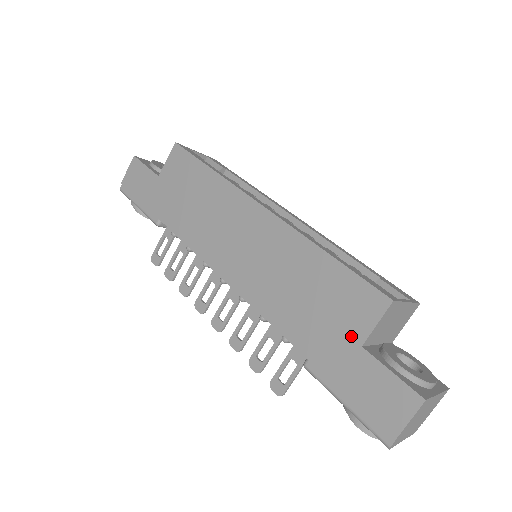
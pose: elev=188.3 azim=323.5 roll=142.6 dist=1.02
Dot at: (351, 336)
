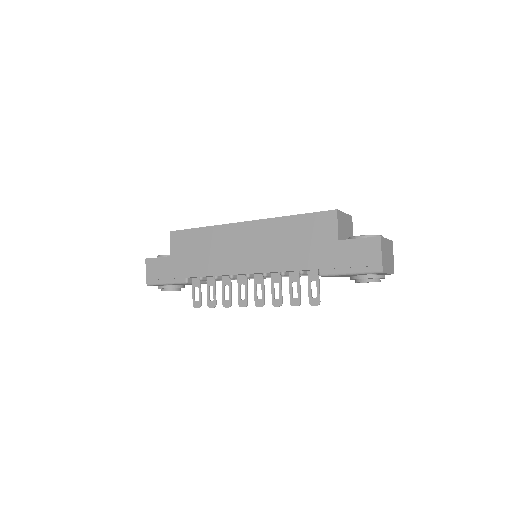
Dot at: (330, 240)
